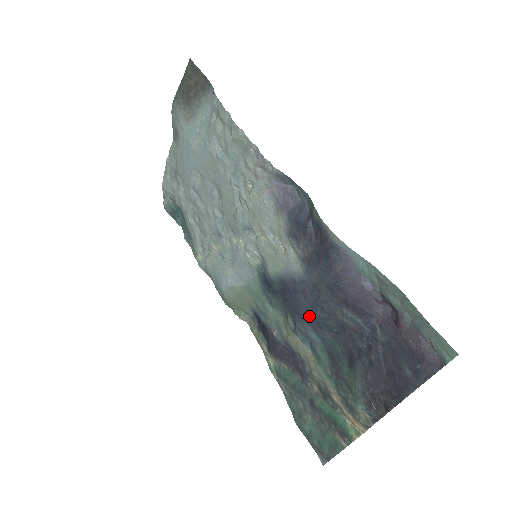
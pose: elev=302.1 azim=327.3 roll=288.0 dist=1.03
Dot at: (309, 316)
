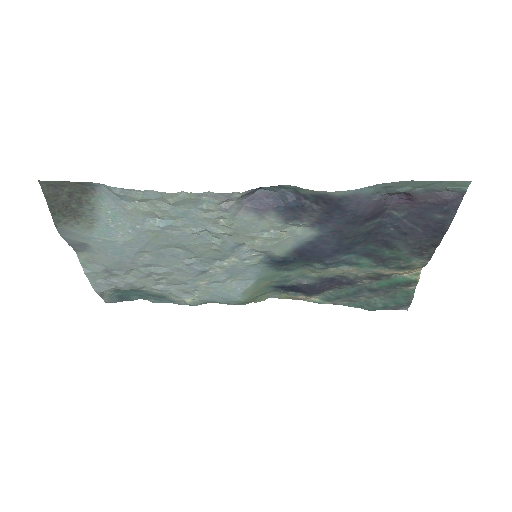
Dot at: (337, 250)
